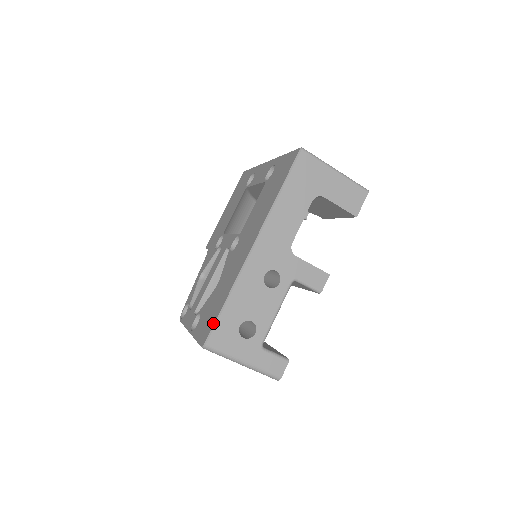
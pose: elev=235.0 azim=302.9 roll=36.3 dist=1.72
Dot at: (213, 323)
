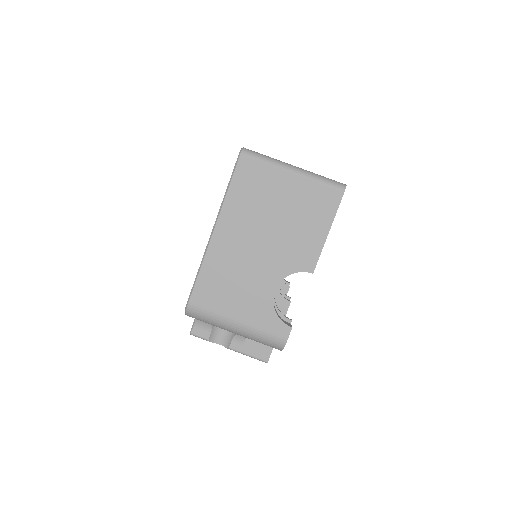
Dot at: occluded
